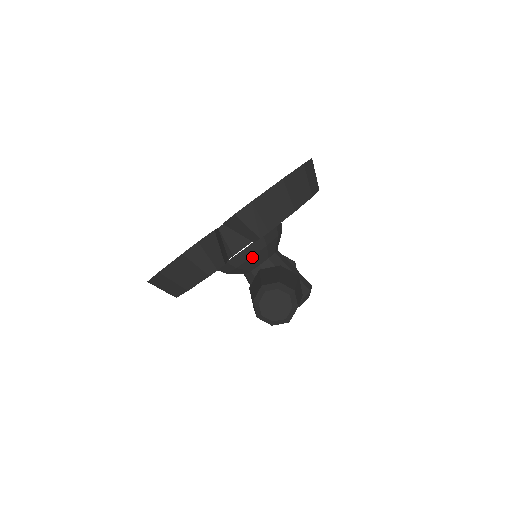
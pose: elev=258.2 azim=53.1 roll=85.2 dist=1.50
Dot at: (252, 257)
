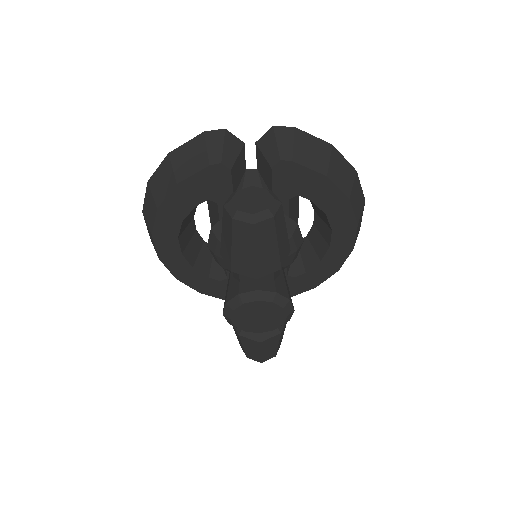
Dot at: occluded
